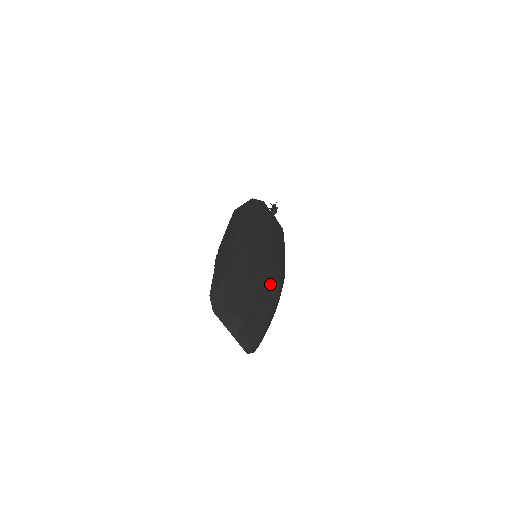
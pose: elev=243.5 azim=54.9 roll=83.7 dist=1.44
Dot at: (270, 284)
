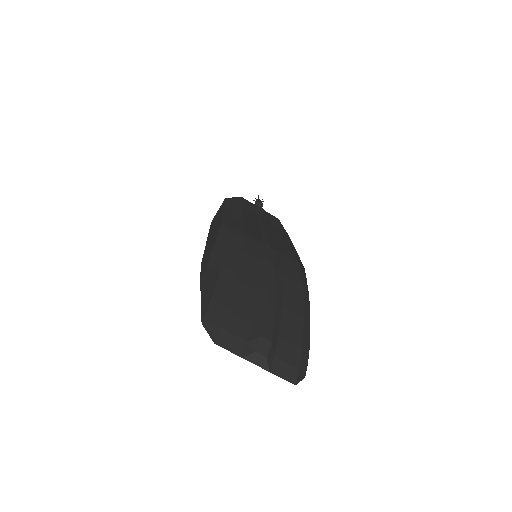
Dot at: (286, 276)
